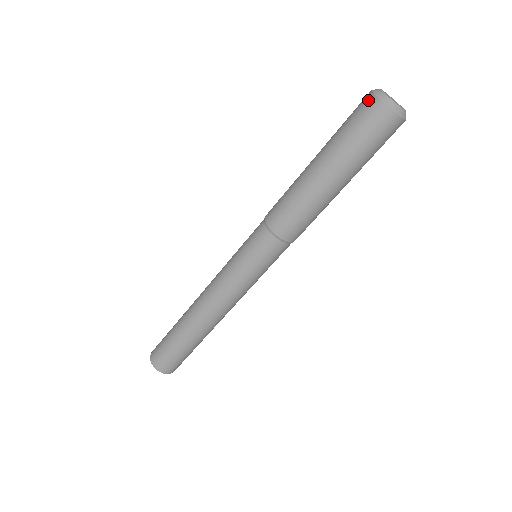
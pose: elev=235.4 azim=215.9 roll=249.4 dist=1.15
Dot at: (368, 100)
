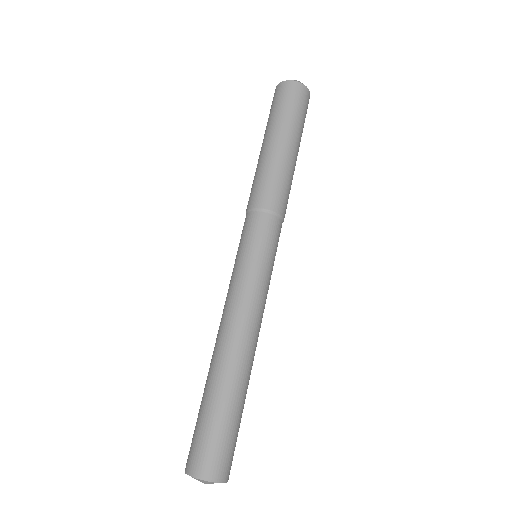
Dot at: occluded
